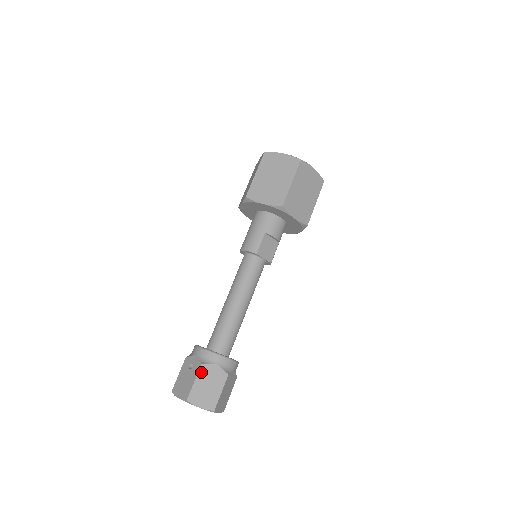
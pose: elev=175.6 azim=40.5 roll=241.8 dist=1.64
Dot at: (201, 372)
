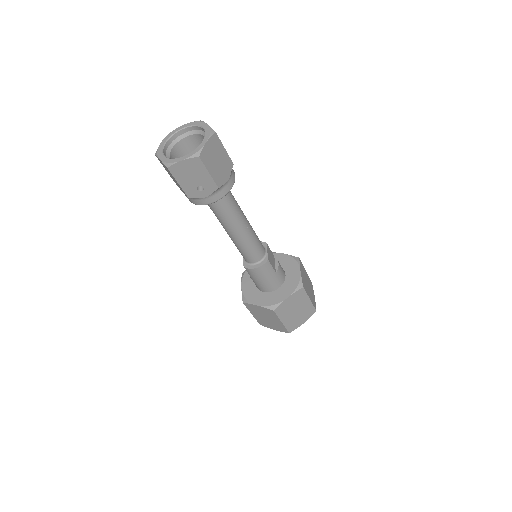
Dot at: occluded
